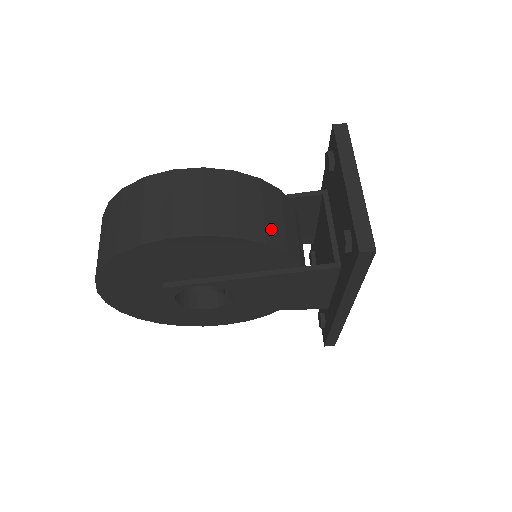
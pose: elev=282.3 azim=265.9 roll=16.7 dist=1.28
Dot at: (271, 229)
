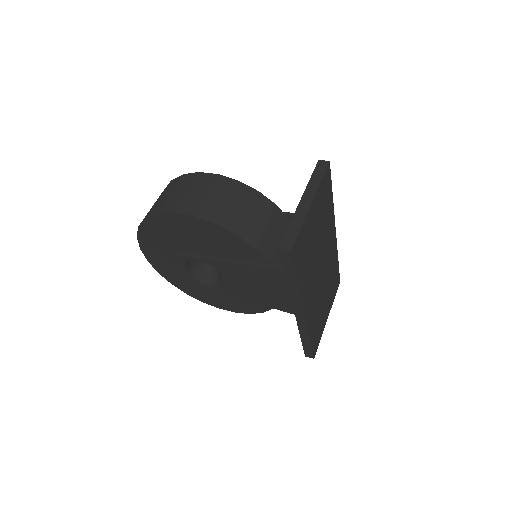
Dot at: (248, 227)
